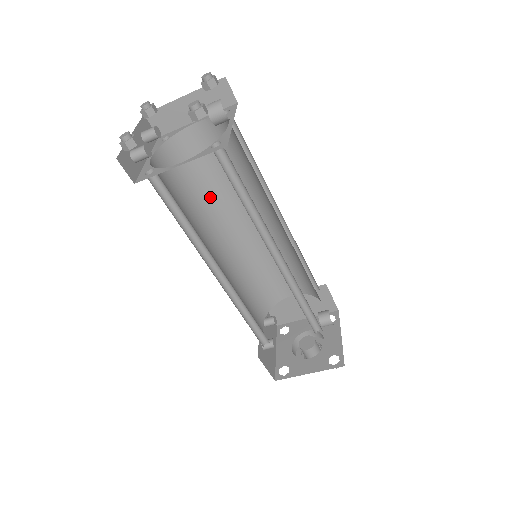
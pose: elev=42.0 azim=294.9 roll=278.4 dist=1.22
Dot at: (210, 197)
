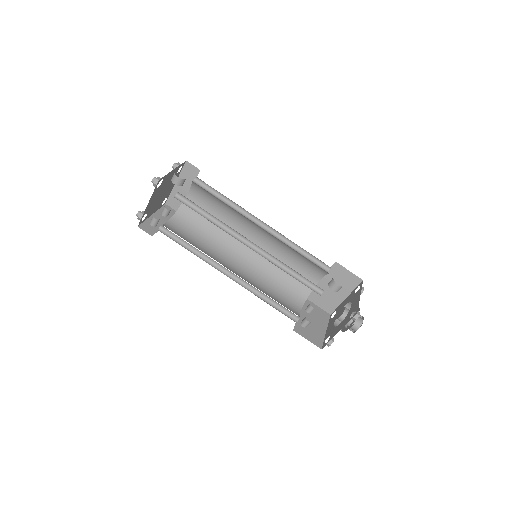
Dot at: (219, 233)
